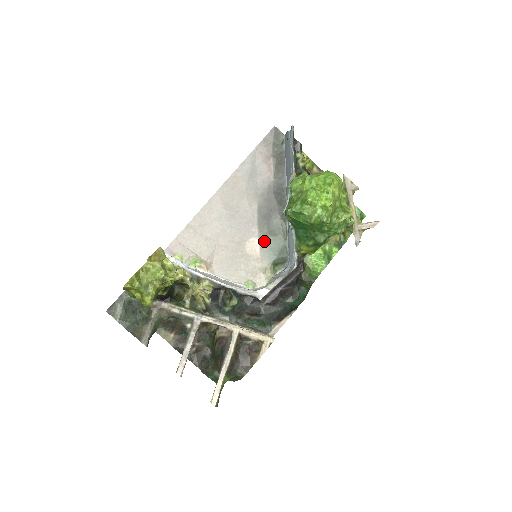
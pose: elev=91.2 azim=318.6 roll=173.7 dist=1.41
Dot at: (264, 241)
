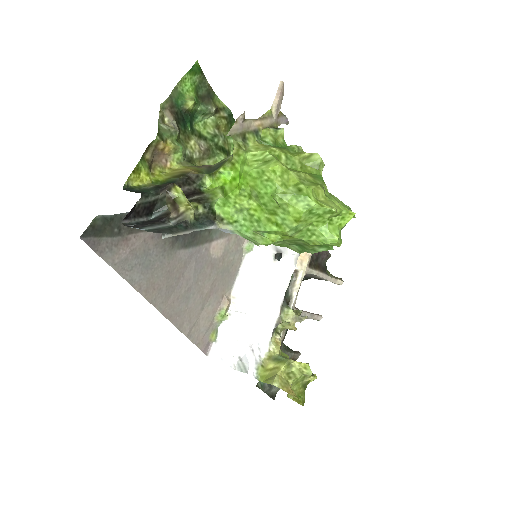
Dot at: (215, 234)
